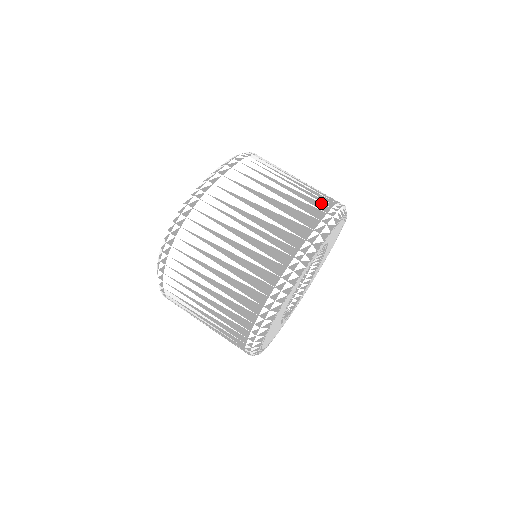
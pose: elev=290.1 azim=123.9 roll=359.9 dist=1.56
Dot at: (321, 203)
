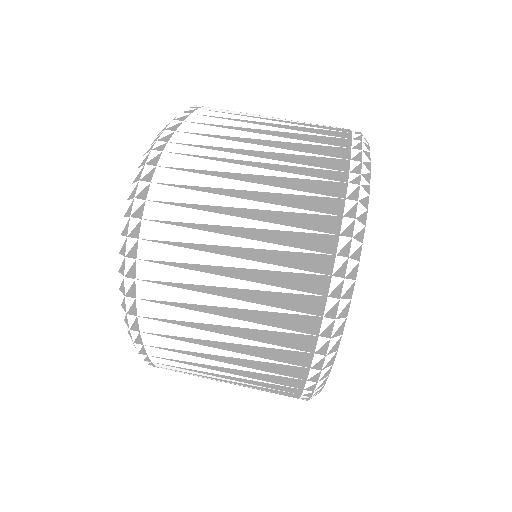
Dot at: (334, 127)
